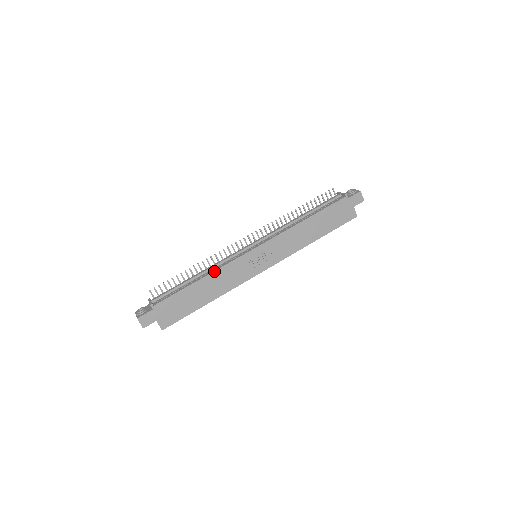
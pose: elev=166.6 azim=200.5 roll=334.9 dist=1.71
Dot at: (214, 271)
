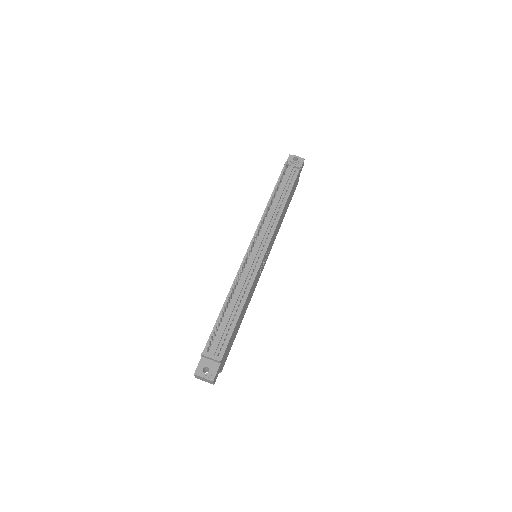
Dot at: (248, 294)
